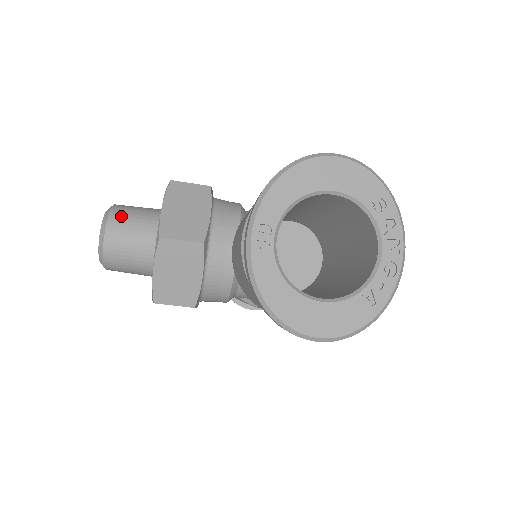
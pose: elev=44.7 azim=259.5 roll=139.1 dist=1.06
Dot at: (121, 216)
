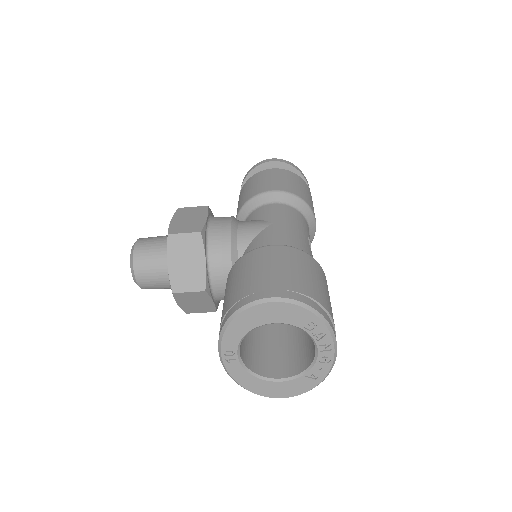
Dot at: (142, 263)
